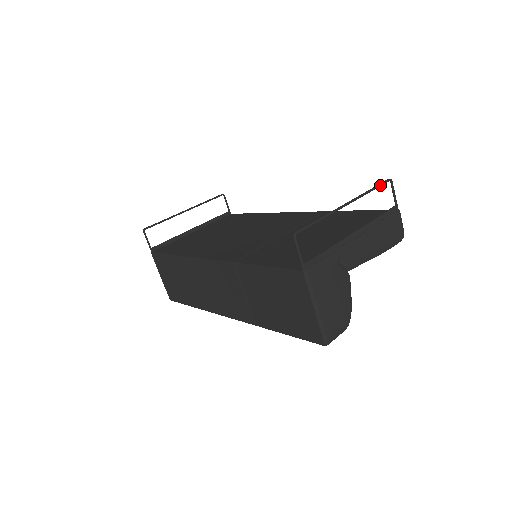
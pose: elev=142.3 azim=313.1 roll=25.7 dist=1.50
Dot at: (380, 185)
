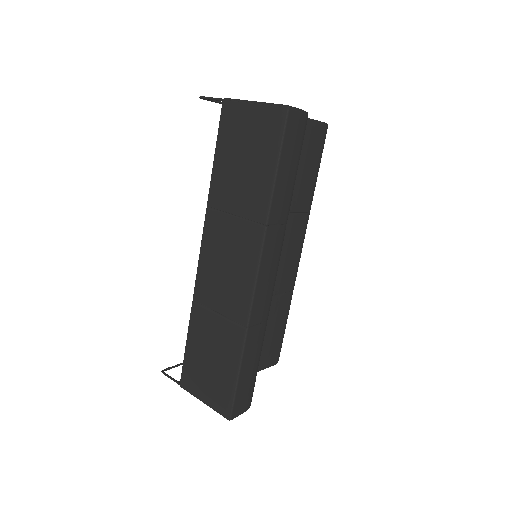
Dot at: occluded
